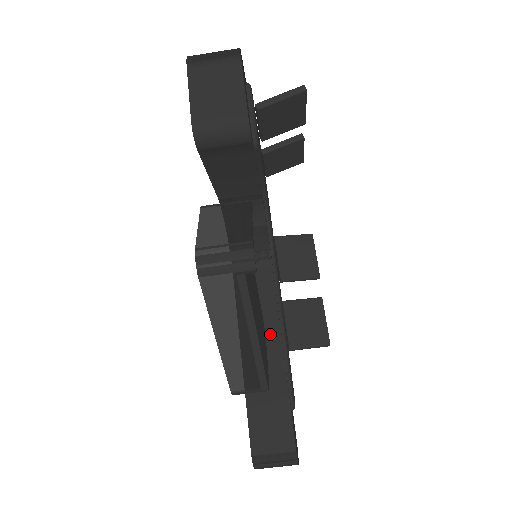
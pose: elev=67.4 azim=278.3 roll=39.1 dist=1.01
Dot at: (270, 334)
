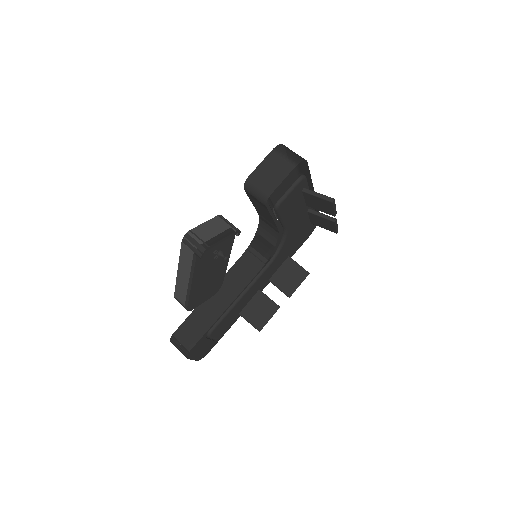
Dot at: (229, 296)
